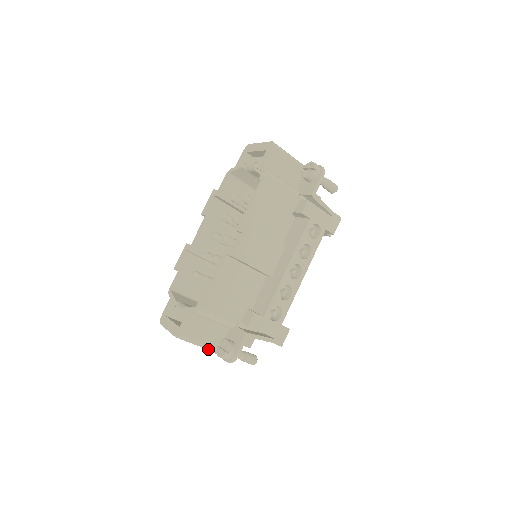
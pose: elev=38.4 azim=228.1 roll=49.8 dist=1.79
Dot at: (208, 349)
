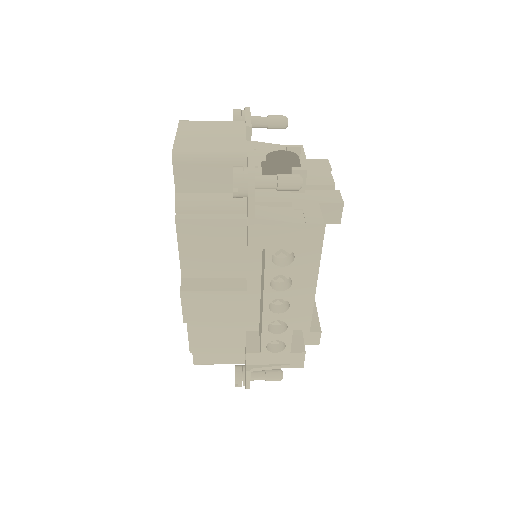
Dot at: occluded
